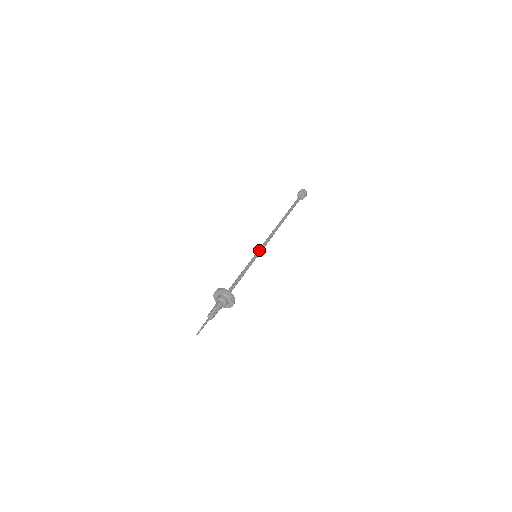
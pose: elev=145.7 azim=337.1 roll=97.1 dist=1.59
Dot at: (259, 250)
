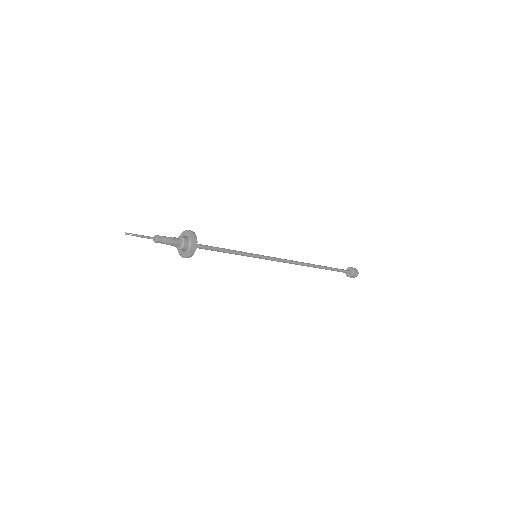
Dot at: occluded
